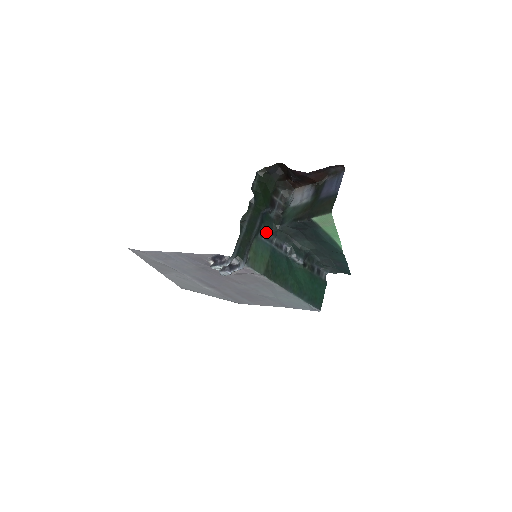
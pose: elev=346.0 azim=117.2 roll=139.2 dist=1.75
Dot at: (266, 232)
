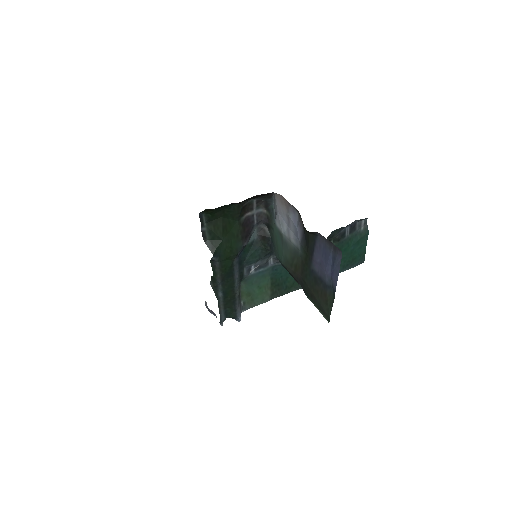
Dot at: (254, 263)
